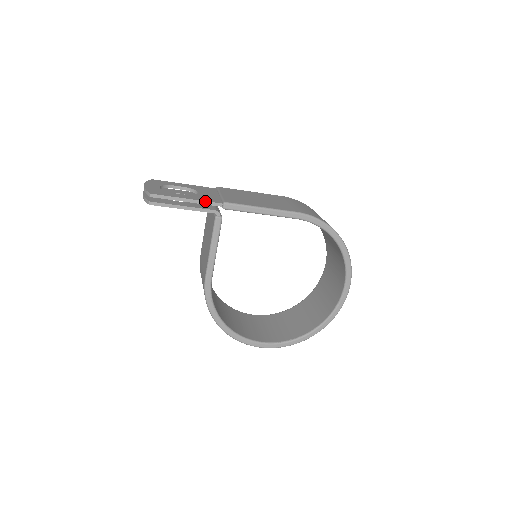
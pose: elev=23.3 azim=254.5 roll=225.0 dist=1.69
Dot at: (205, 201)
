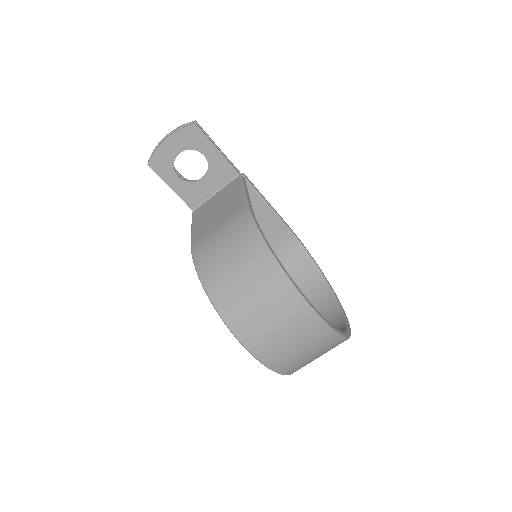
Dot at: (230, 161)
